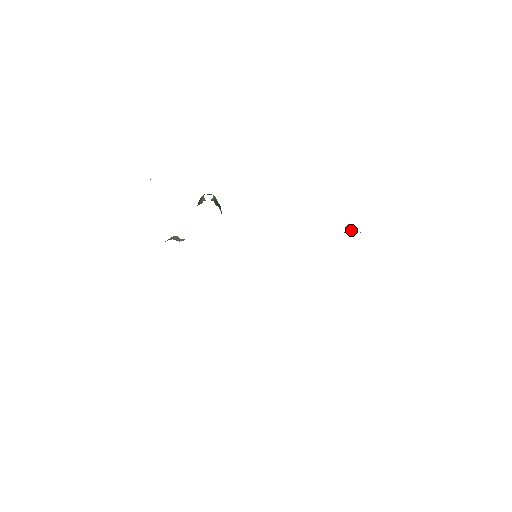
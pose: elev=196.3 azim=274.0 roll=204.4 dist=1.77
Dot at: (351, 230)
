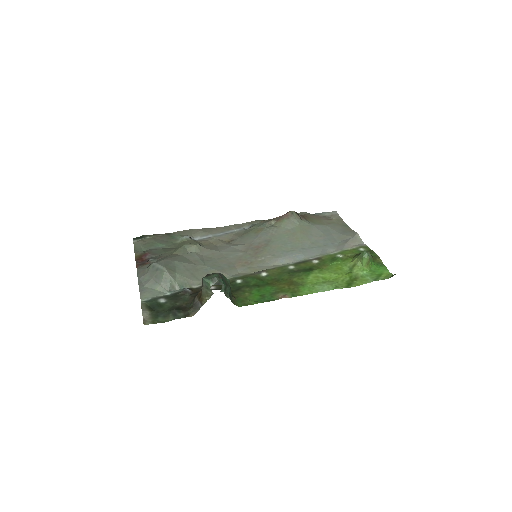
Dot at: (366, 269)
